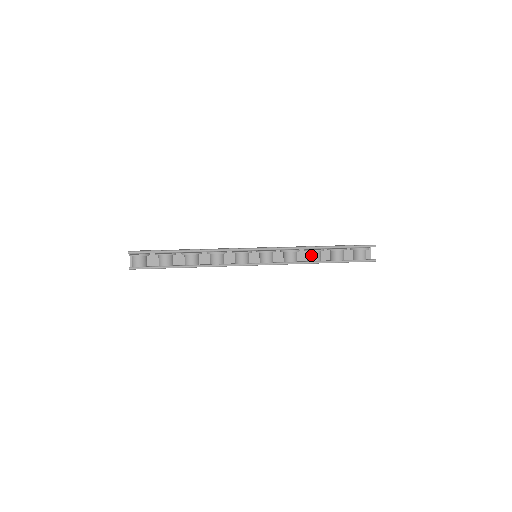
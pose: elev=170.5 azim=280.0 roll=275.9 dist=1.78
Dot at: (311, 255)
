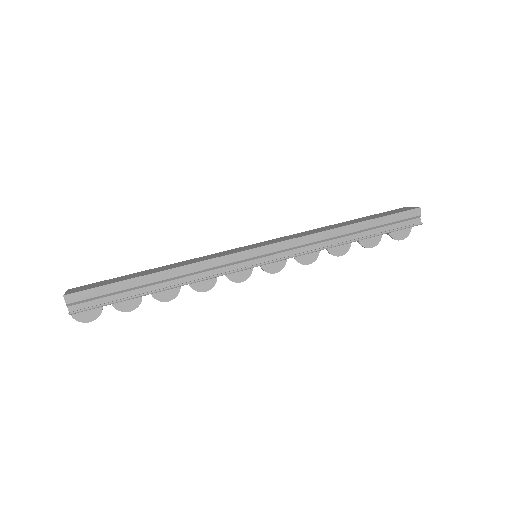
Dot at: occluded
